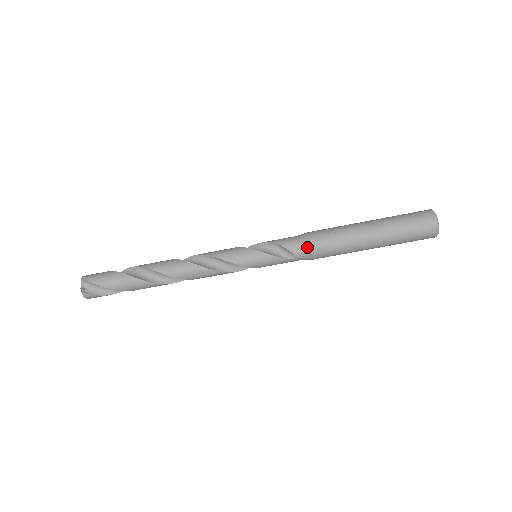
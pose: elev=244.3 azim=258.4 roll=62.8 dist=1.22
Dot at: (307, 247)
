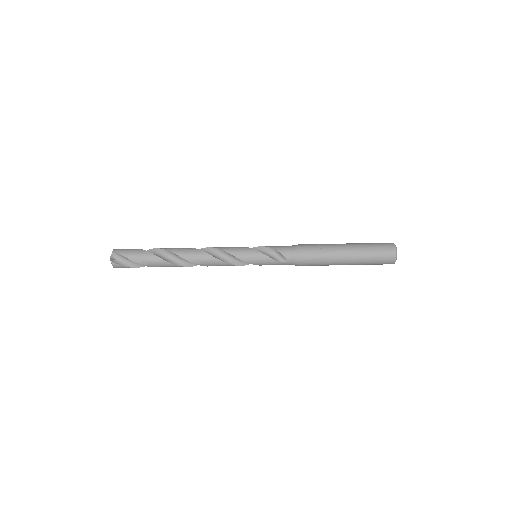
Dot at: (297, 255)
